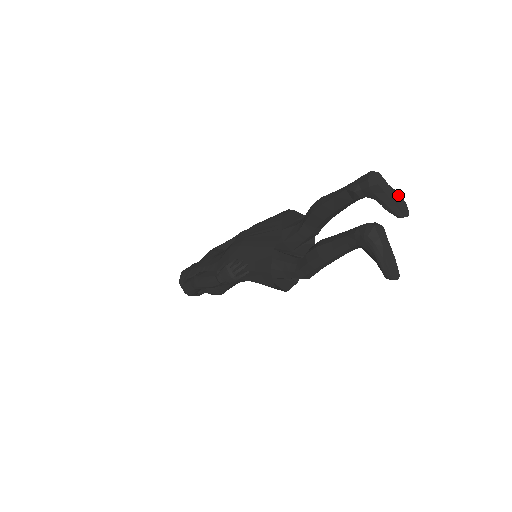
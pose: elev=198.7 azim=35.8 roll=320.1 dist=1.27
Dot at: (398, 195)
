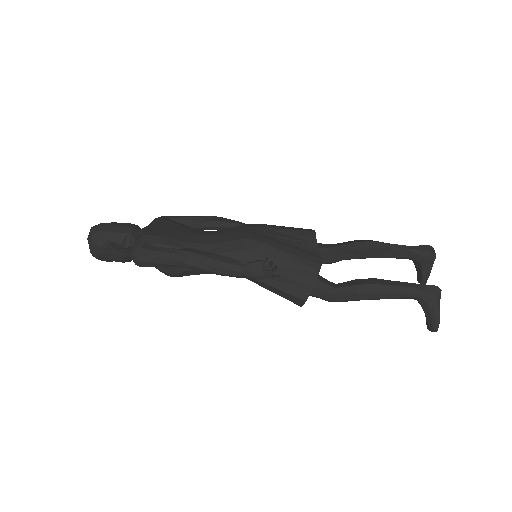
Dot at: occluded
